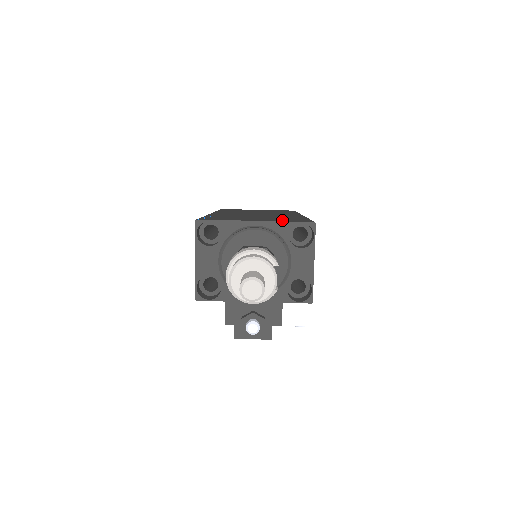
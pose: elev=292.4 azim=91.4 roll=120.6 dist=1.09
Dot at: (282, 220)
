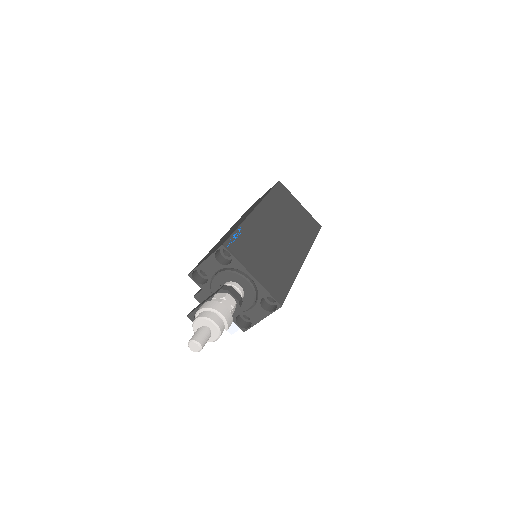
Dot at: (269, 284)
